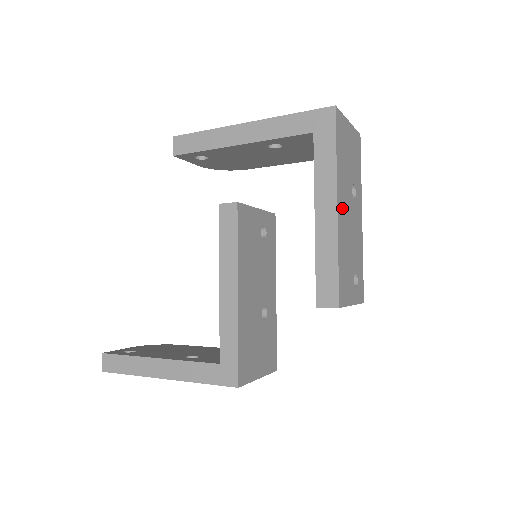
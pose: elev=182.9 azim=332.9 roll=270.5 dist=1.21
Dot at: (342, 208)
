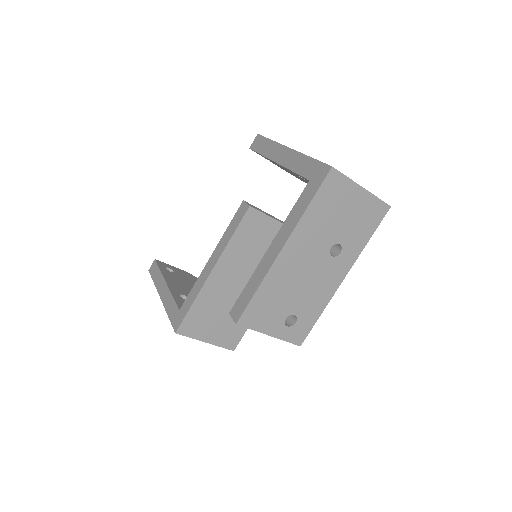
Dot at: (294, 254)
